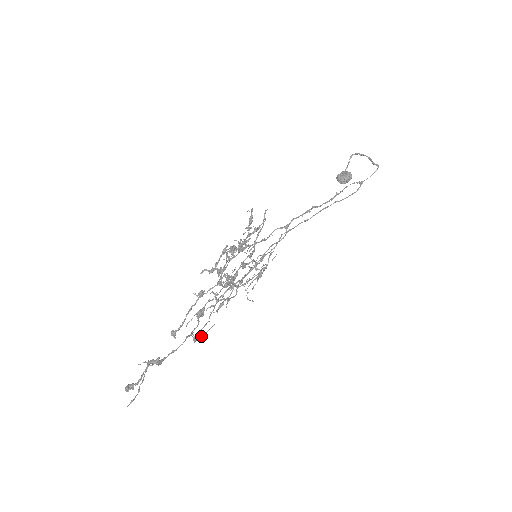
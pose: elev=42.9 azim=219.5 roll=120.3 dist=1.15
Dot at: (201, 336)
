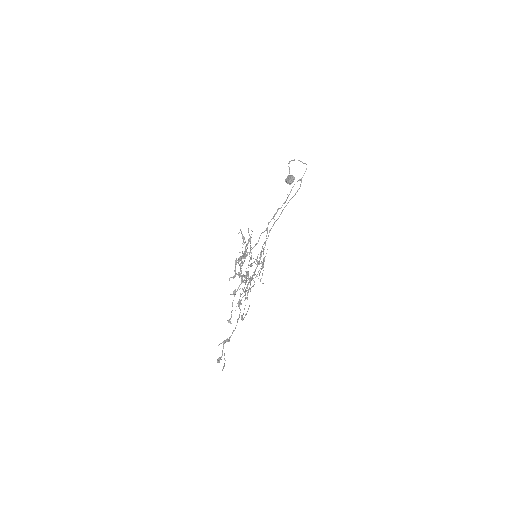
Dot at: occluded
